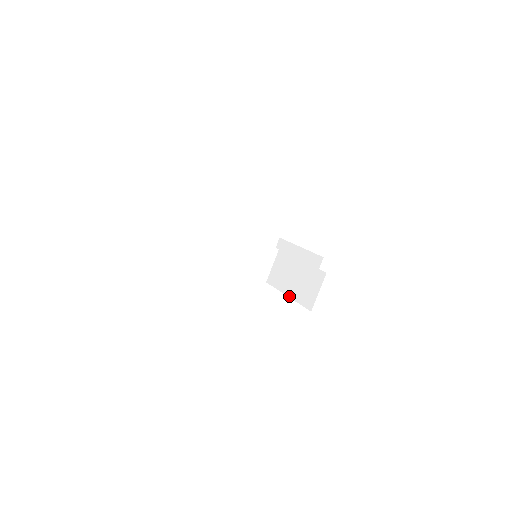
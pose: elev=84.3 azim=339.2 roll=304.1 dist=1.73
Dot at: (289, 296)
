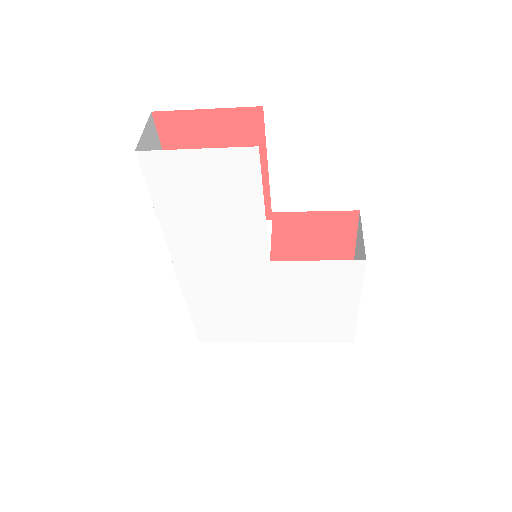
Dot at: occluded
